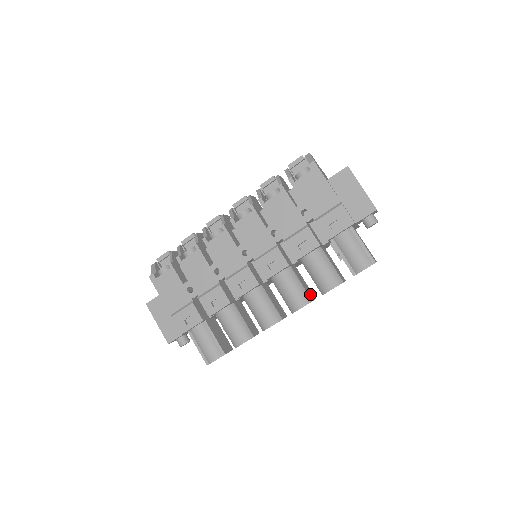
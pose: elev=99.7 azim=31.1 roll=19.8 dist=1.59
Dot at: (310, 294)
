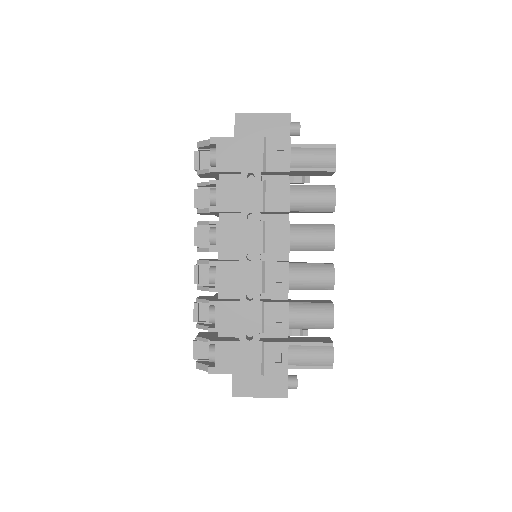
Dot at: occluded
